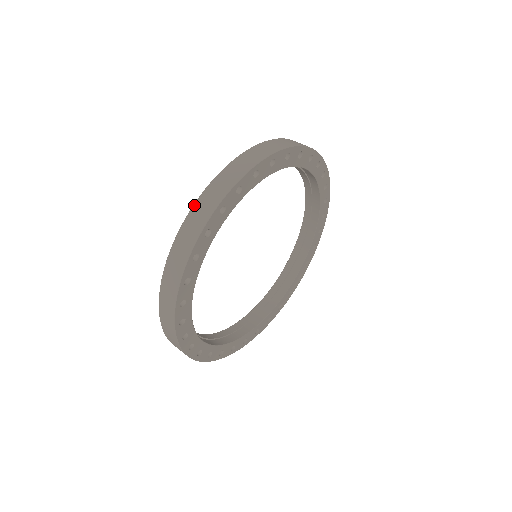
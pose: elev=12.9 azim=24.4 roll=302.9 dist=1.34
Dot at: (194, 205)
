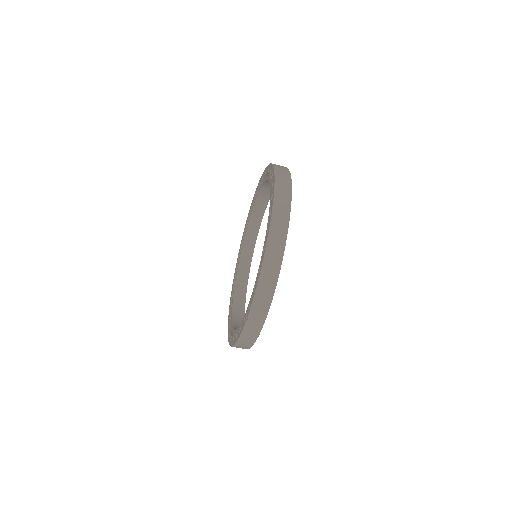
Dot at: (248, 318)
